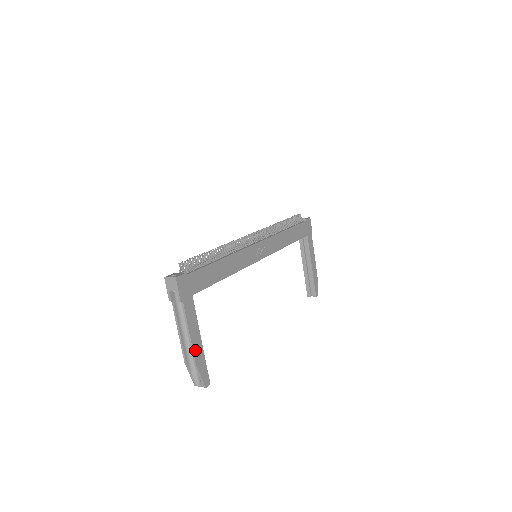
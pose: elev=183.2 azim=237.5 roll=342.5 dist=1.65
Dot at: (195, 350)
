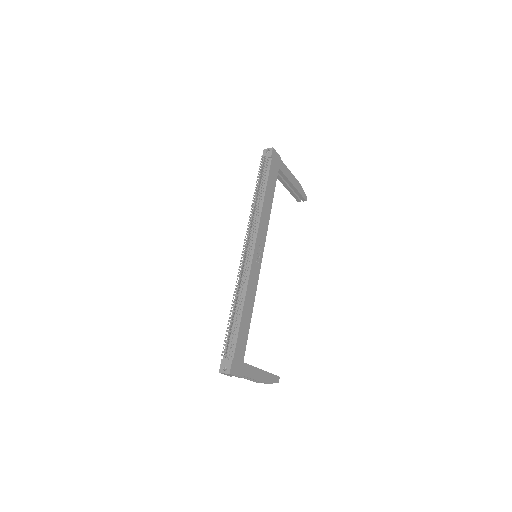
Dot at: (263, 380)
